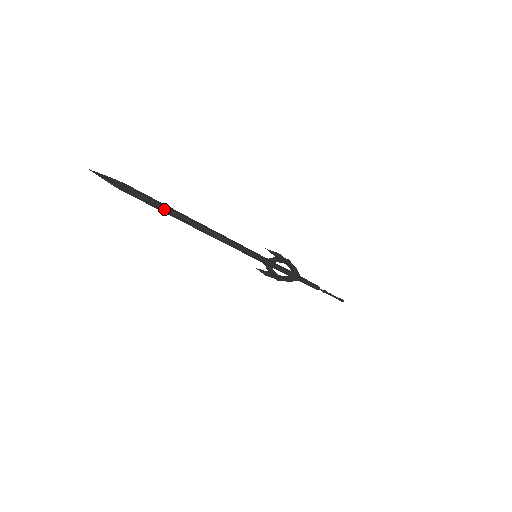
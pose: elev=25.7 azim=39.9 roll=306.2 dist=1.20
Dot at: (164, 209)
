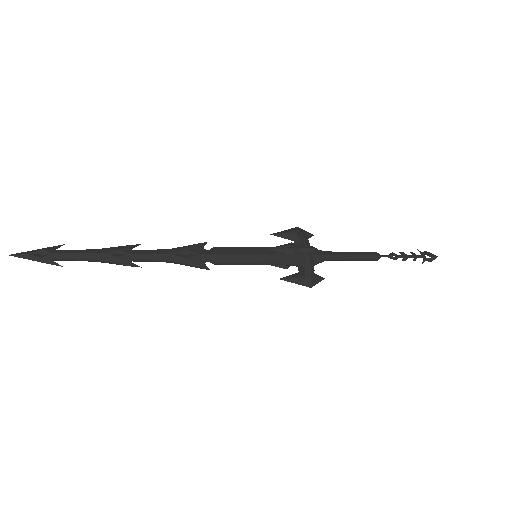
Dot at: (104, 262)
